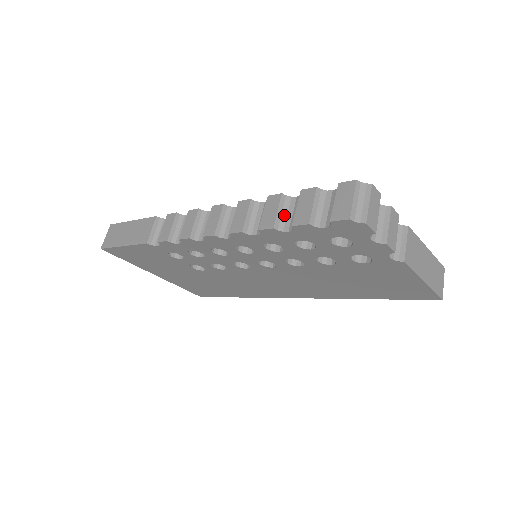
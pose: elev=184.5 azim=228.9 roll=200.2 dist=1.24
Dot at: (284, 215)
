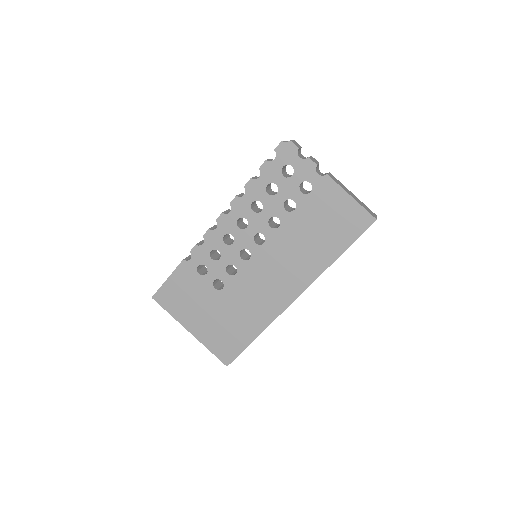
Dot at: occluded
